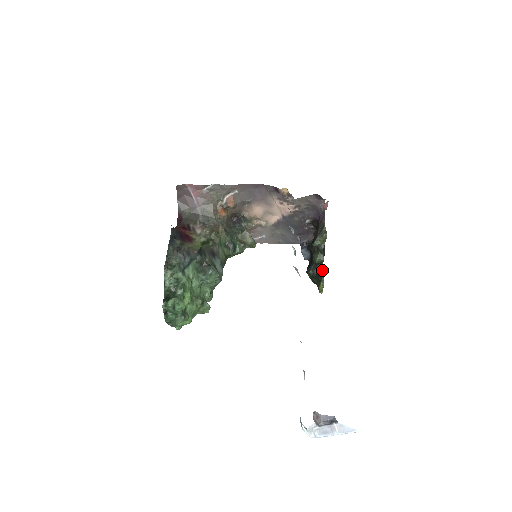
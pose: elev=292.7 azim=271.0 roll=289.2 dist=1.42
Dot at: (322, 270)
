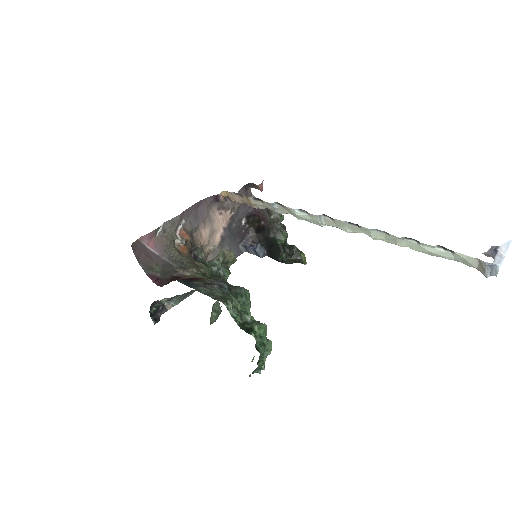
Dot at: (292, 246)
